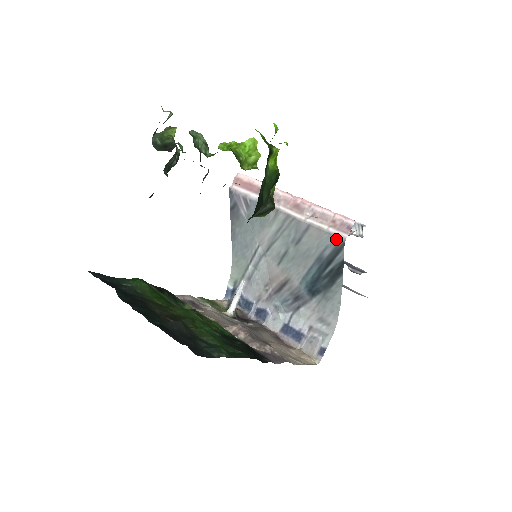
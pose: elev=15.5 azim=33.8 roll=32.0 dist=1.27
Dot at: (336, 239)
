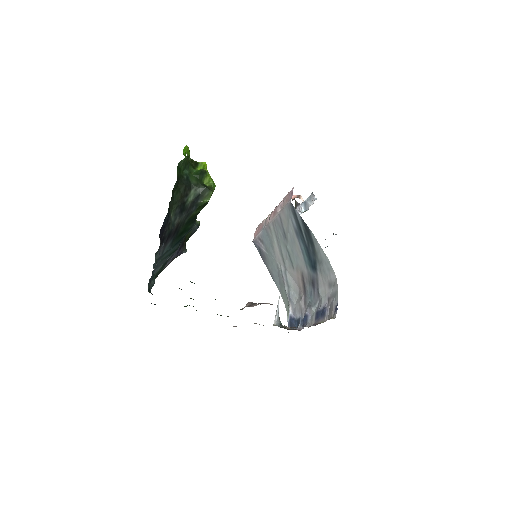
Dot at: (288, 206)
